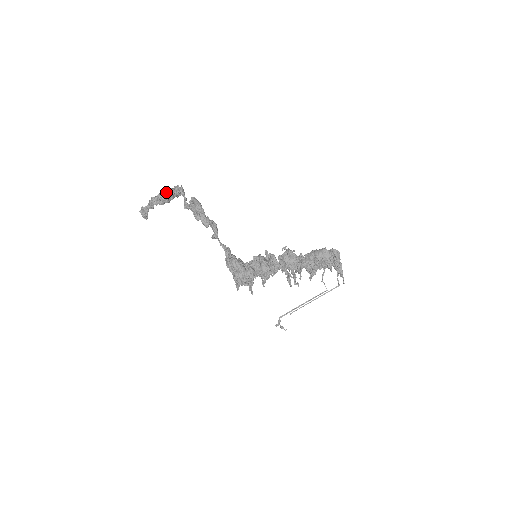
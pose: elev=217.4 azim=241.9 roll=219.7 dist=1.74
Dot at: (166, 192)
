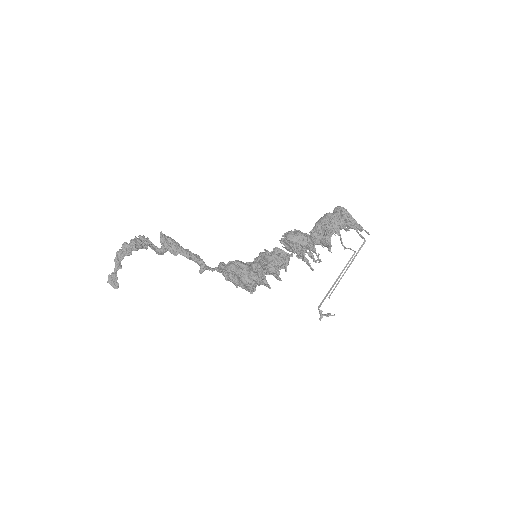
Dot at: occluded
